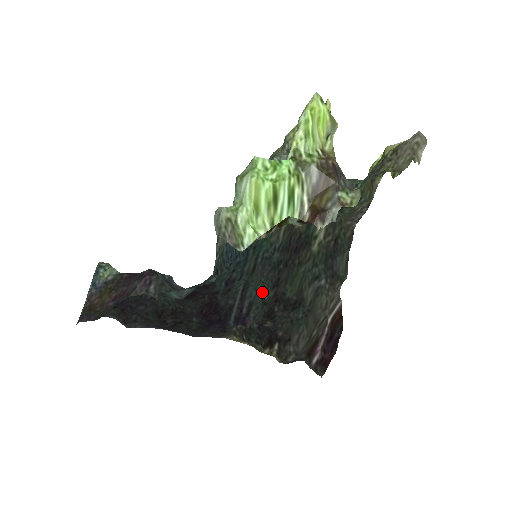
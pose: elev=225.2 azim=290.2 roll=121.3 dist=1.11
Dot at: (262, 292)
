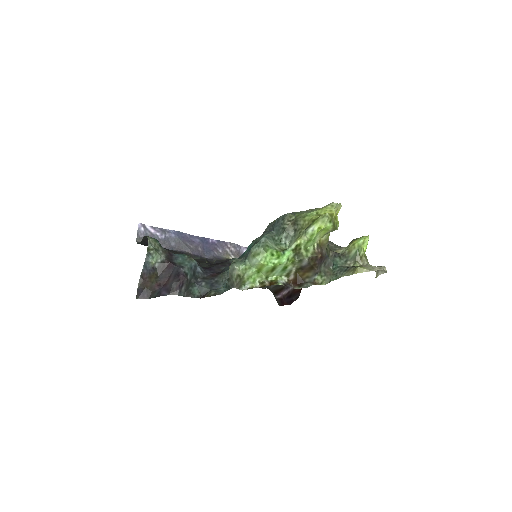
Dot at: occluded
